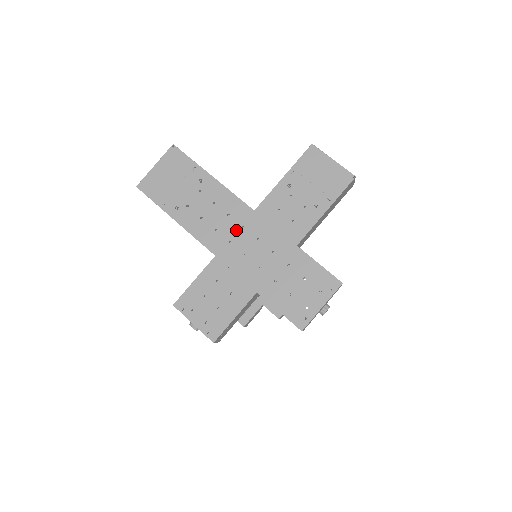
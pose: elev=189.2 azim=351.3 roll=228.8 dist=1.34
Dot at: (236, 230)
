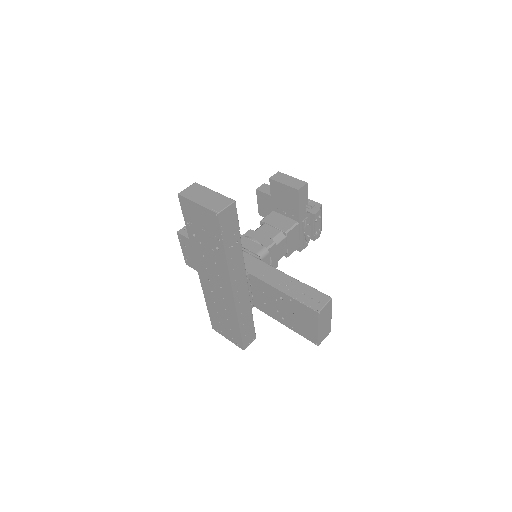
Dot at: (216, 283)
